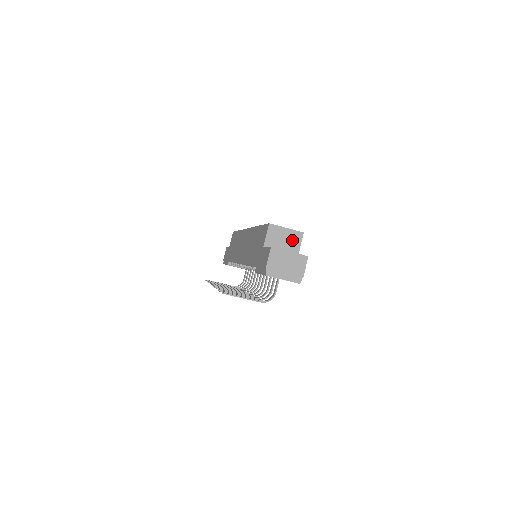
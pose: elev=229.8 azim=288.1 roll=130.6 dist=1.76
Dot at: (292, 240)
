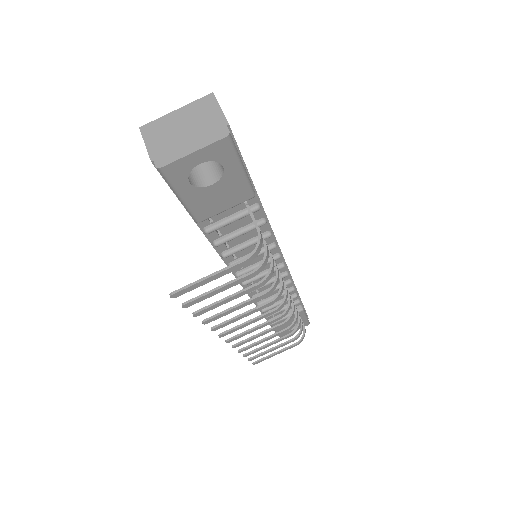
Dot at: occluded
